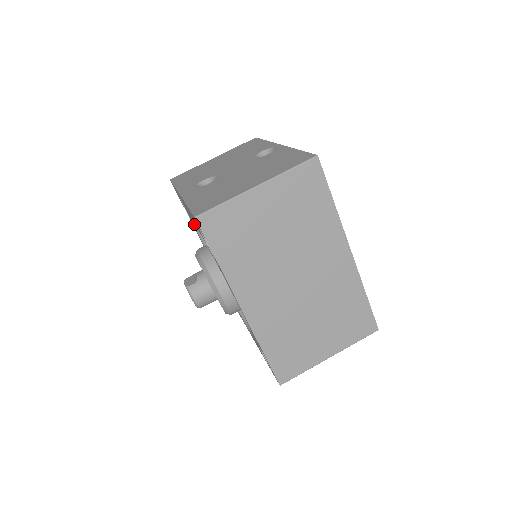
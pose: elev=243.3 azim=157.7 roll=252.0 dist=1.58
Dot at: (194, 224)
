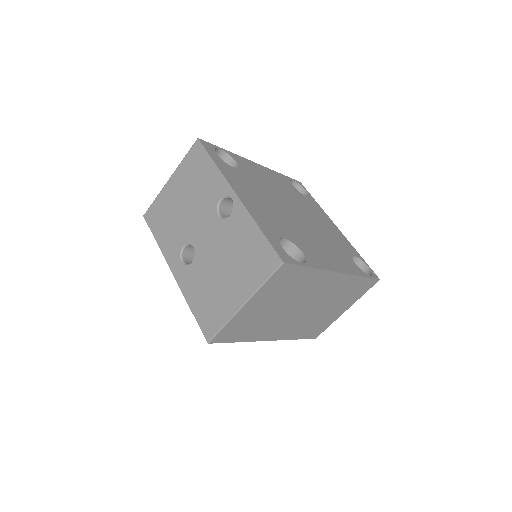
Dot at: occluded
